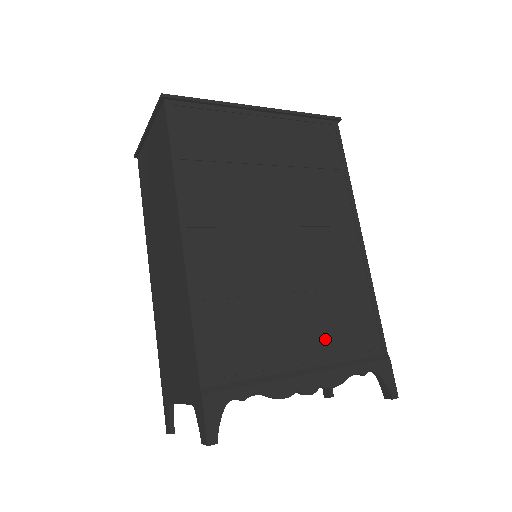
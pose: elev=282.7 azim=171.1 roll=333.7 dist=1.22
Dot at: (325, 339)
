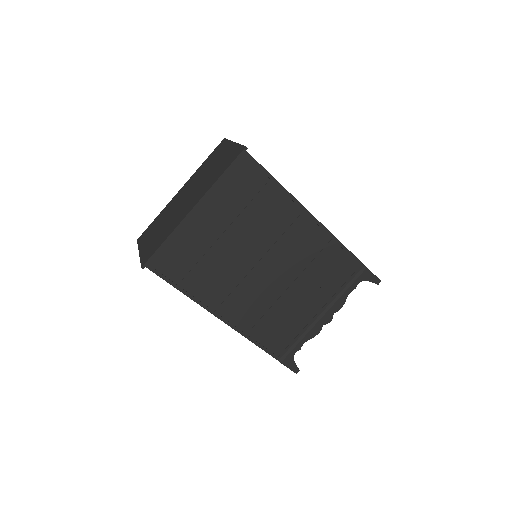
Dot at: (324, 291)
